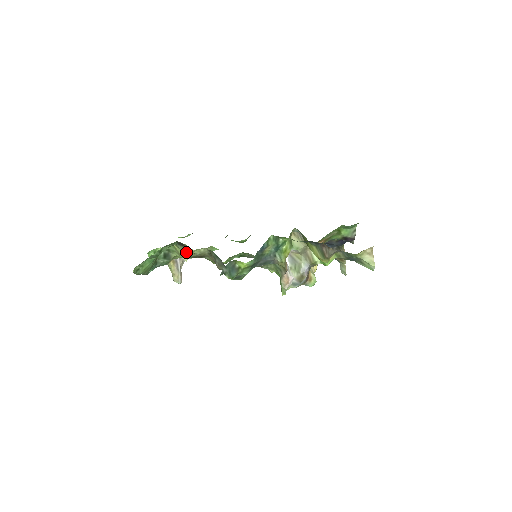
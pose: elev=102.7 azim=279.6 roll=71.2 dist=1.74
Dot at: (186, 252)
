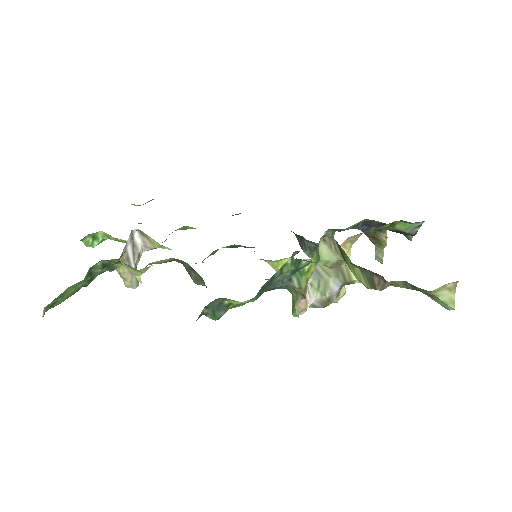
Dot at: occluded
